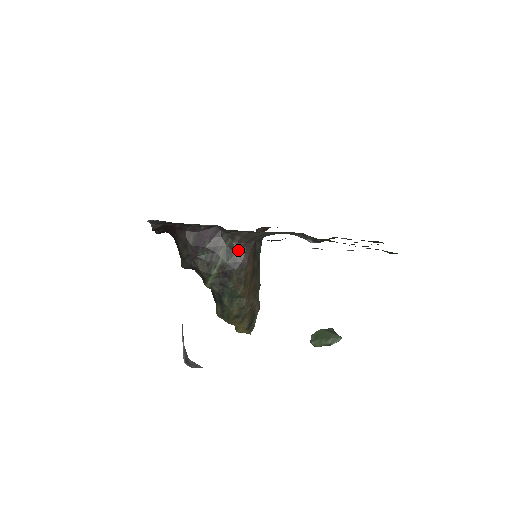
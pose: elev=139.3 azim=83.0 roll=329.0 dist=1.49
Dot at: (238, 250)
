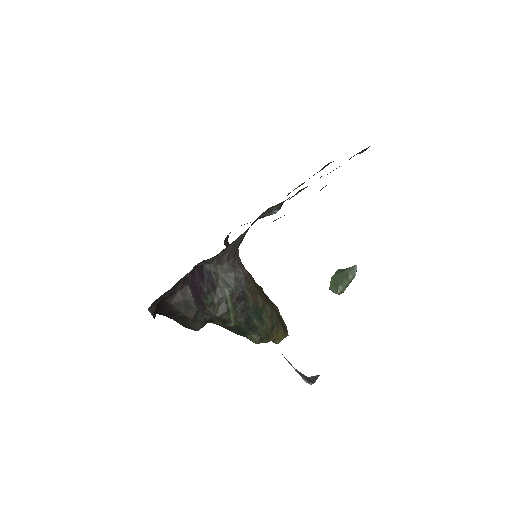
Dot at: (233, 268)
